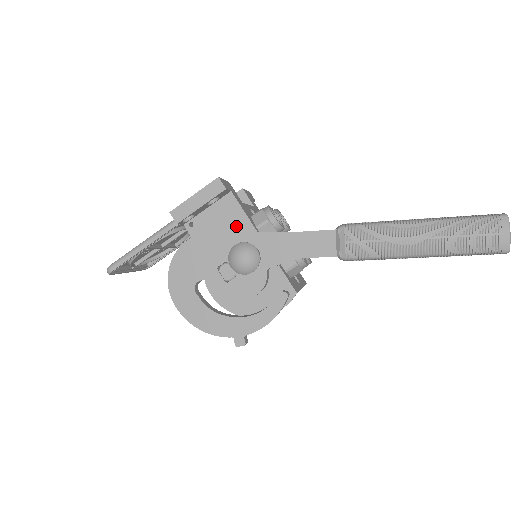
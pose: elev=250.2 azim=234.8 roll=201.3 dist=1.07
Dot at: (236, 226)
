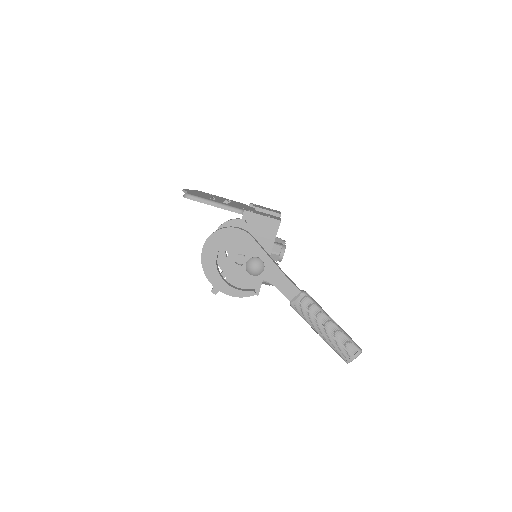
Dot at: (264, 244)
